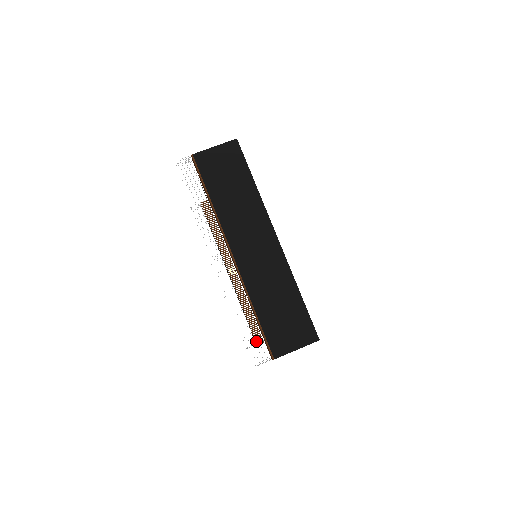
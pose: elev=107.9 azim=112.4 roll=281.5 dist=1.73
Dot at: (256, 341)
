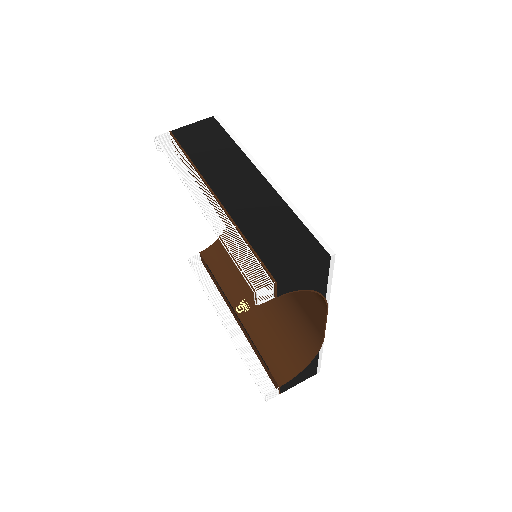
Dot at: occluded
